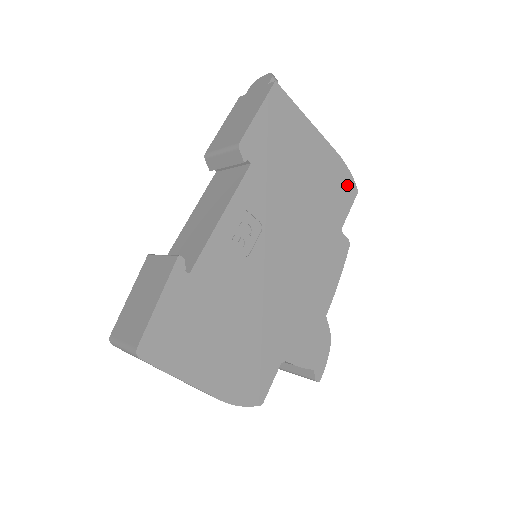
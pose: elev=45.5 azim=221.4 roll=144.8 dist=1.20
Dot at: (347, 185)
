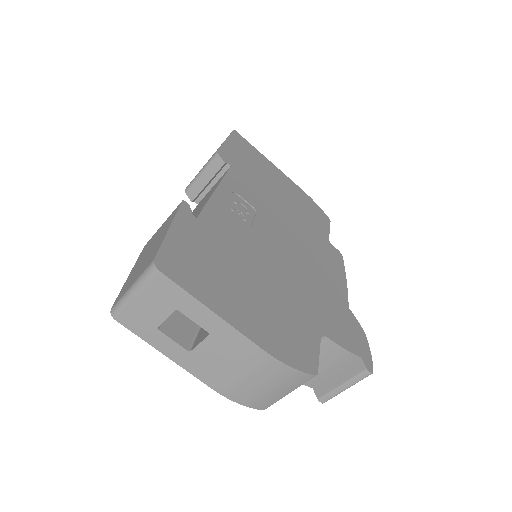
Dot at: (319, 212)
